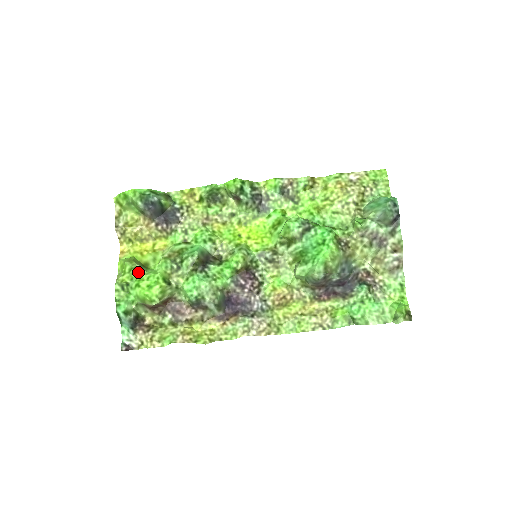
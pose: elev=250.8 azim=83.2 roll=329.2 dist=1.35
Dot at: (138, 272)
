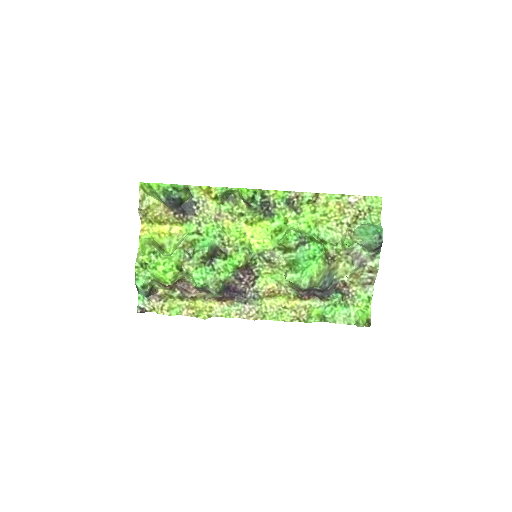
Dot at: (156, 256)
